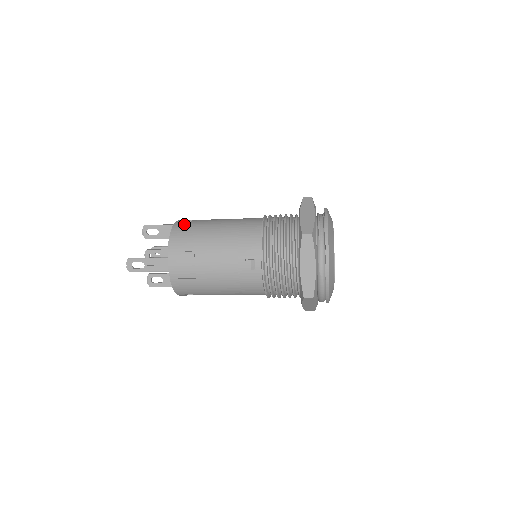
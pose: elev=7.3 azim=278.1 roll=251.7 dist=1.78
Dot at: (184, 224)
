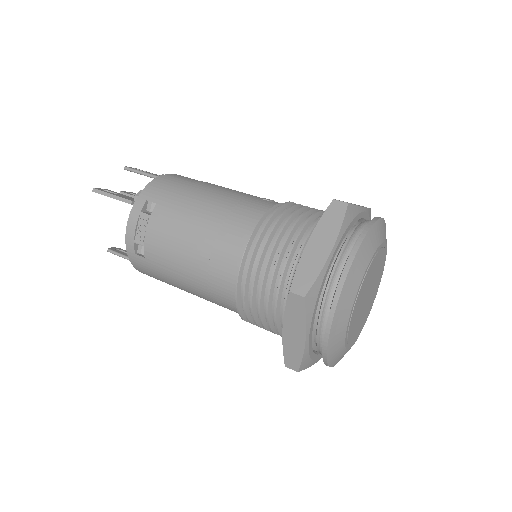
Dot at: (138, 244)
